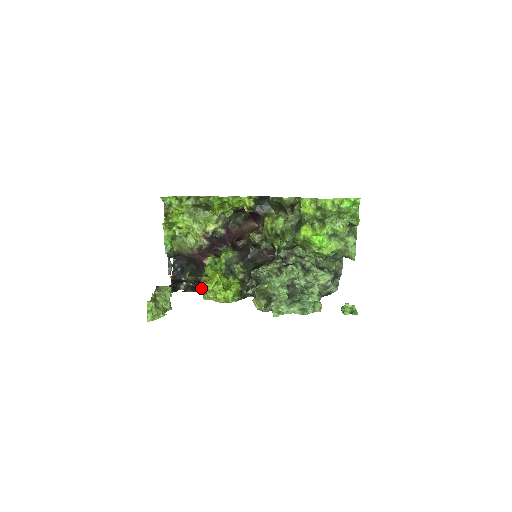
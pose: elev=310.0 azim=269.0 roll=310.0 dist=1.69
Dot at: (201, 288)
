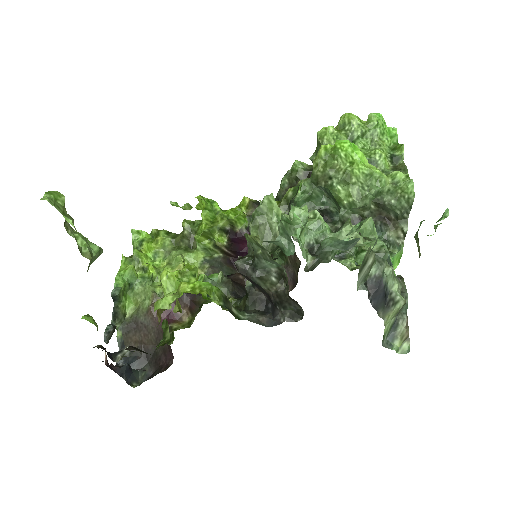
Dot at: occluded
